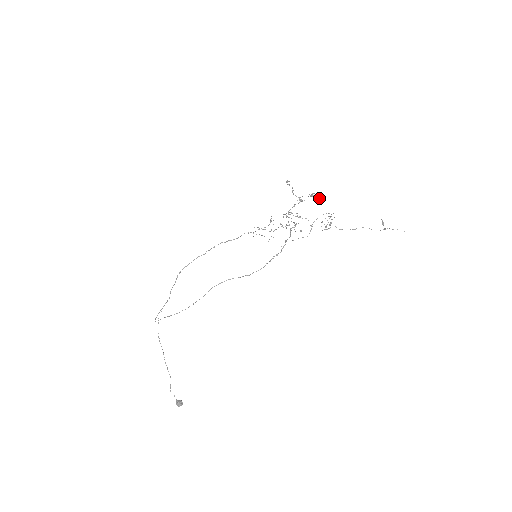
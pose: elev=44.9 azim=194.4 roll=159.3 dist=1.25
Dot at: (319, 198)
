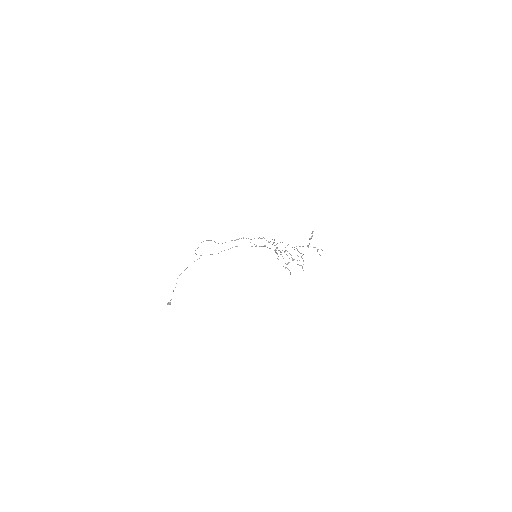
Dot at: occluded
